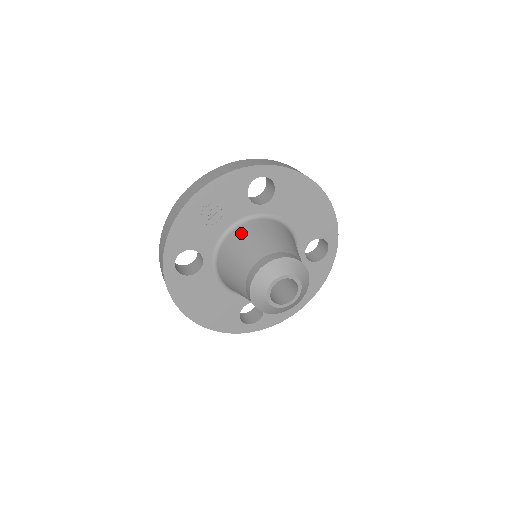
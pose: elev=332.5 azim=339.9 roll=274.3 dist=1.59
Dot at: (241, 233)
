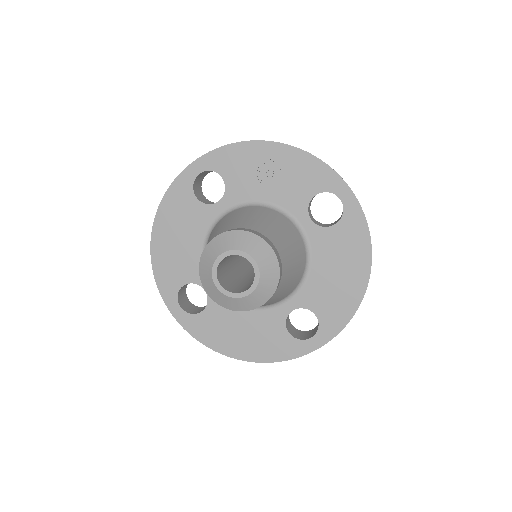
Dot at: (270, 213)
